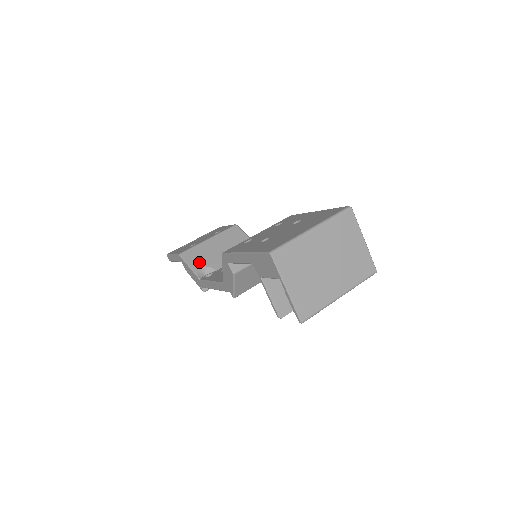
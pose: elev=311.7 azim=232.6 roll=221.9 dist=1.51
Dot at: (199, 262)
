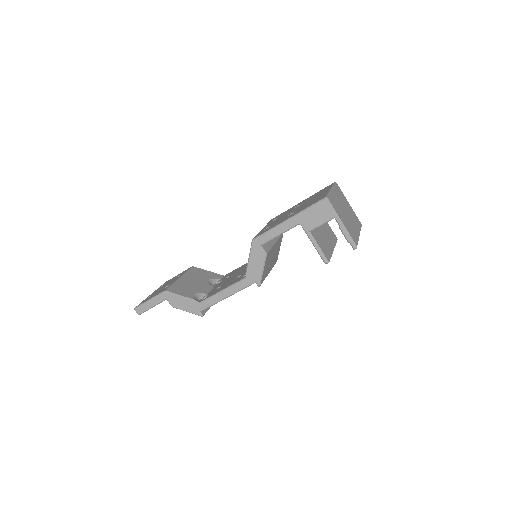
Dot at: (187, 292)
